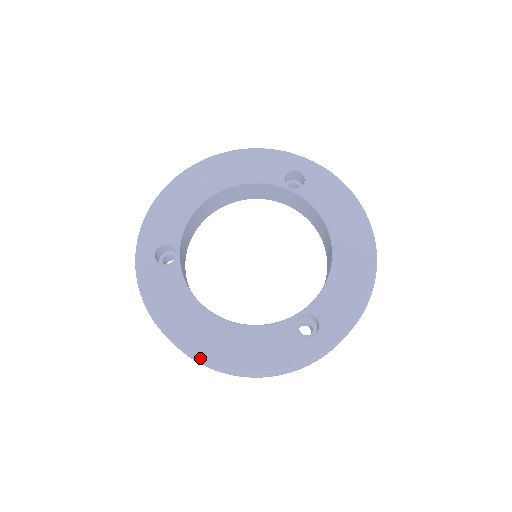
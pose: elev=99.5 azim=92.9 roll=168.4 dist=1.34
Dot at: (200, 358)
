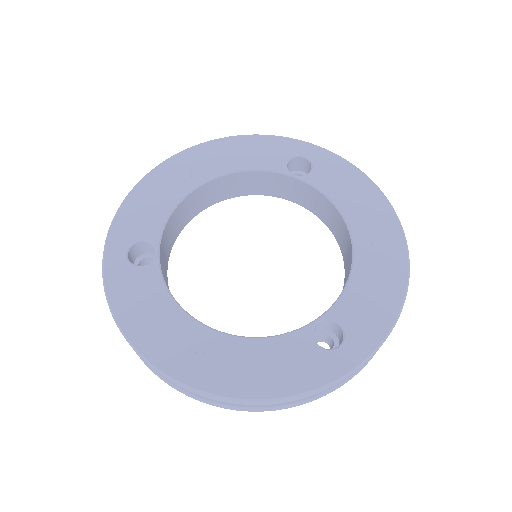
Dot at: (186, 383)
